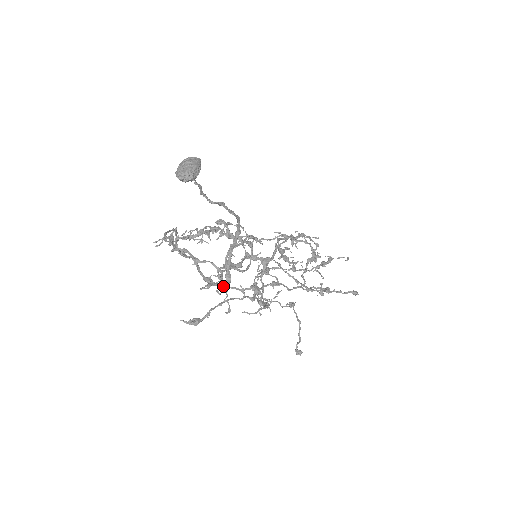
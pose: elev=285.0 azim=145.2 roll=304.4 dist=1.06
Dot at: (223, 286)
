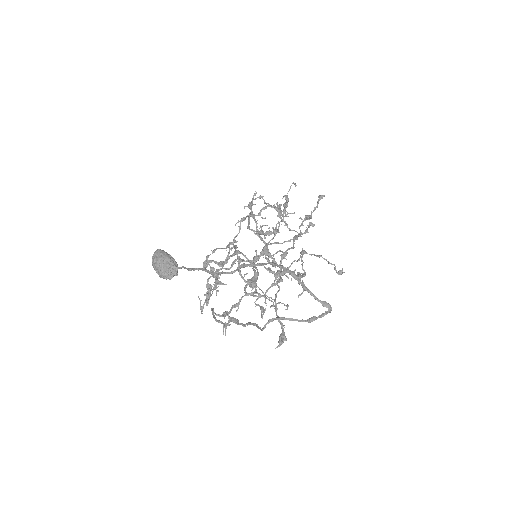
Dot at: (328, 312)
